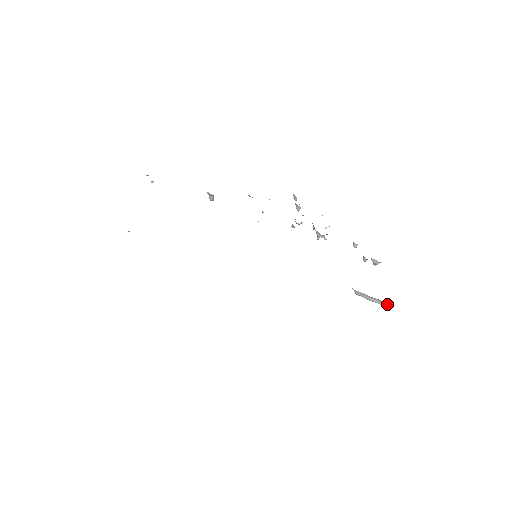
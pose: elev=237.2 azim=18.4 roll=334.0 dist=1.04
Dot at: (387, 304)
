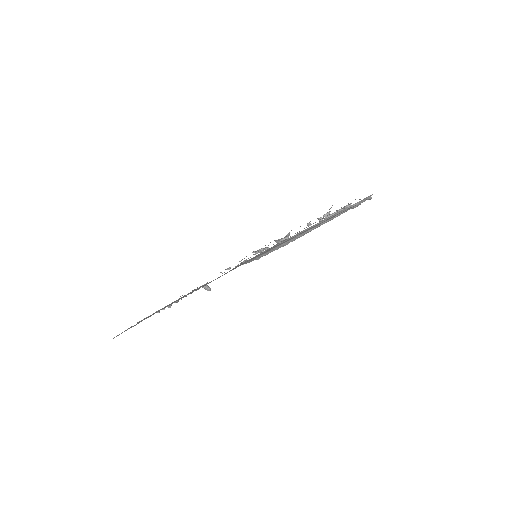
Dot at: occluded
